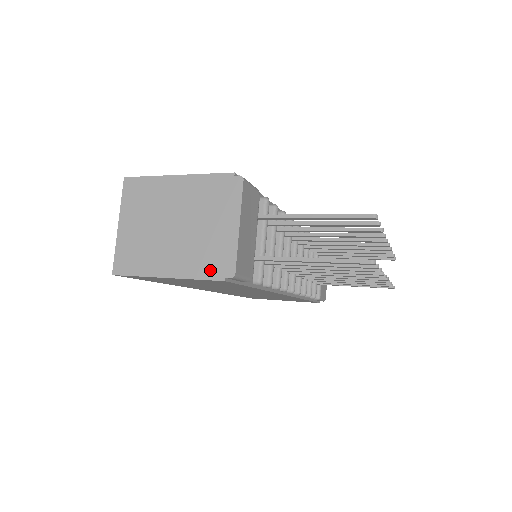
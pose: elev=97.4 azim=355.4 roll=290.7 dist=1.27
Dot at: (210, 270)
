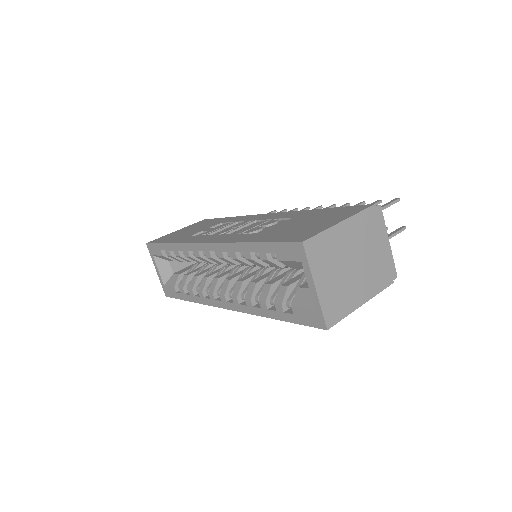
Dot at: (385, 281)
